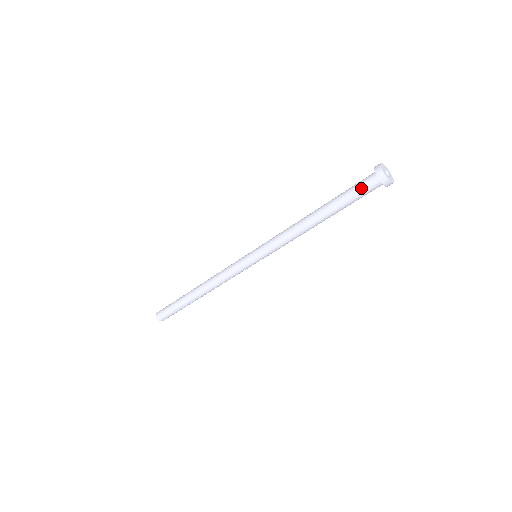
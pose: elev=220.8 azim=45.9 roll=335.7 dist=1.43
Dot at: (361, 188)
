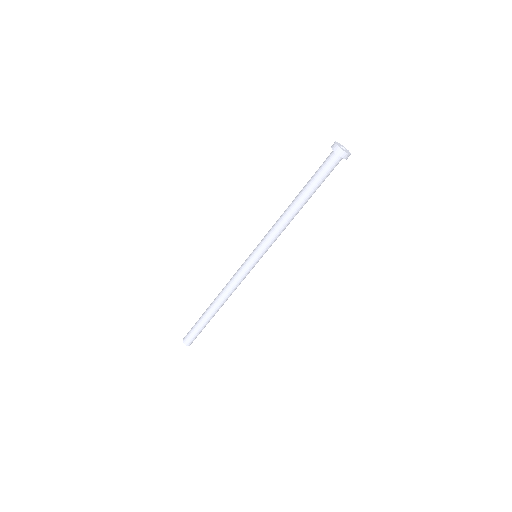
Dot at: (324, 166)
